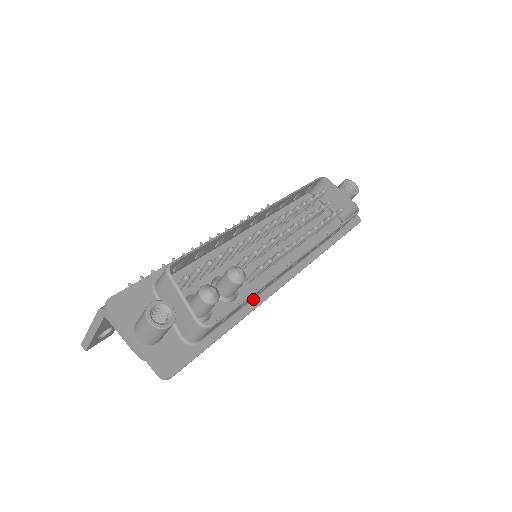
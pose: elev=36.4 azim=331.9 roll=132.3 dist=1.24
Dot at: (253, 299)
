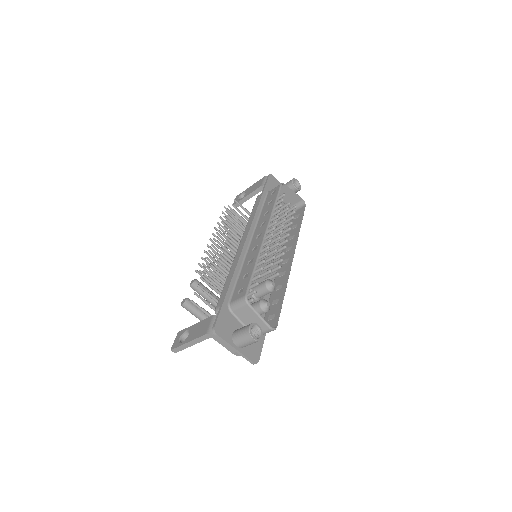
Dot at: (272, 293)
